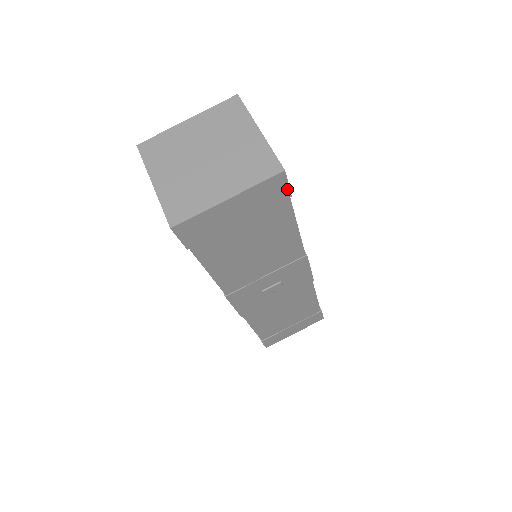
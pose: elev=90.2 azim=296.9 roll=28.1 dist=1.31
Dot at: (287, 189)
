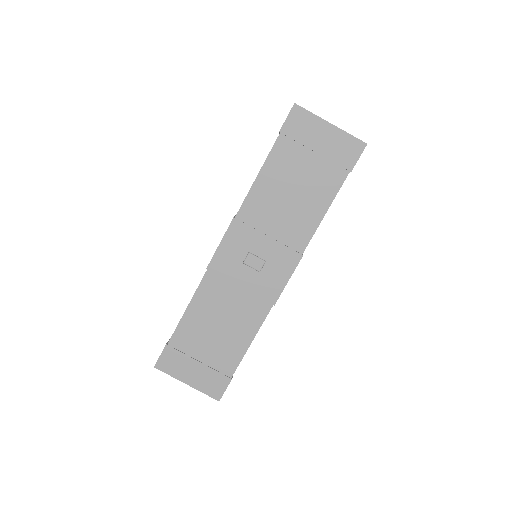
Dot at: (355, 161)
